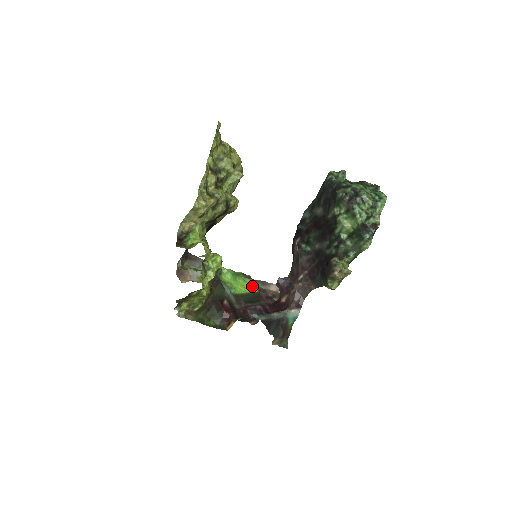
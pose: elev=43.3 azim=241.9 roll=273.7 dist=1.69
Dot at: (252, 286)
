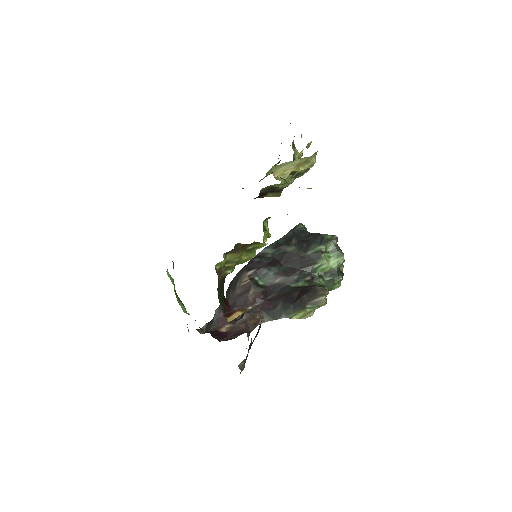
Dot at: (182, 306)
